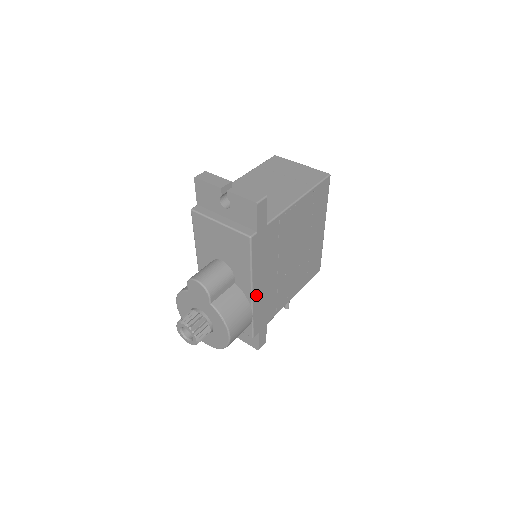
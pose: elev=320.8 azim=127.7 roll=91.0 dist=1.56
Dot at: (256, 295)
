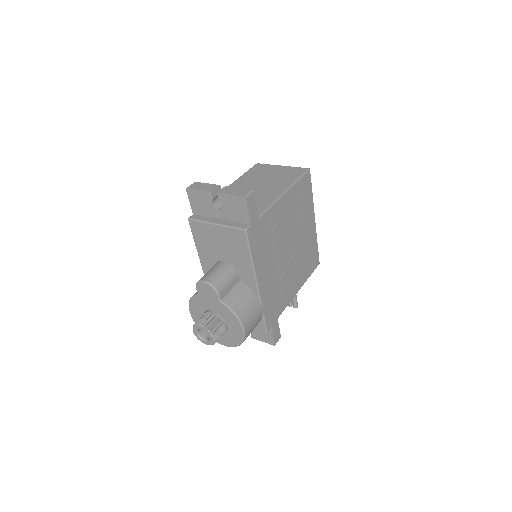
Dot at: (262, 288)
